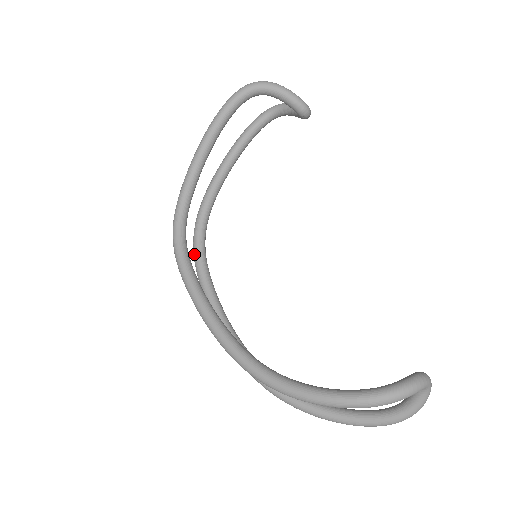
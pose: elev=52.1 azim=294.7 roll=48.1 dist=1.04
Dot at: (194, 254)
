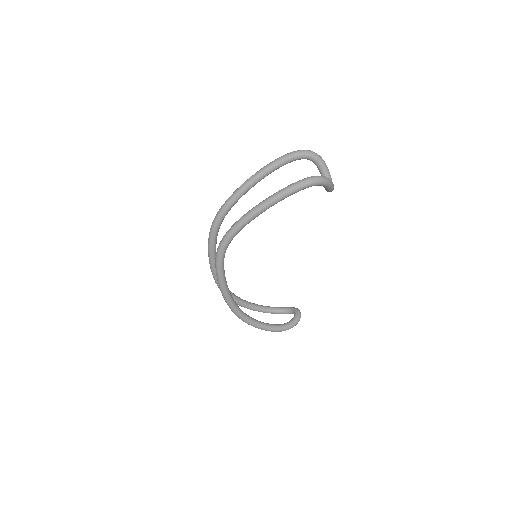
Dot at: (212, 233)
